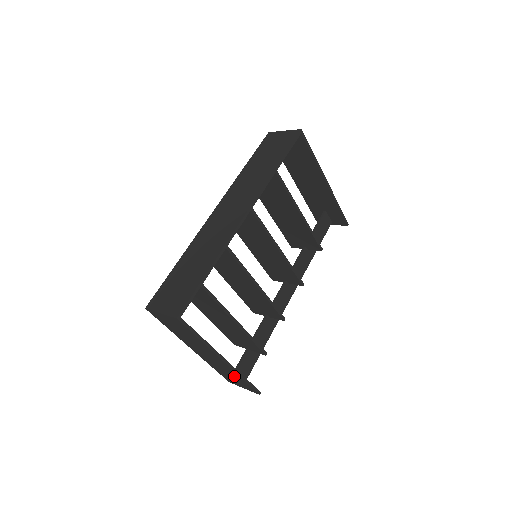
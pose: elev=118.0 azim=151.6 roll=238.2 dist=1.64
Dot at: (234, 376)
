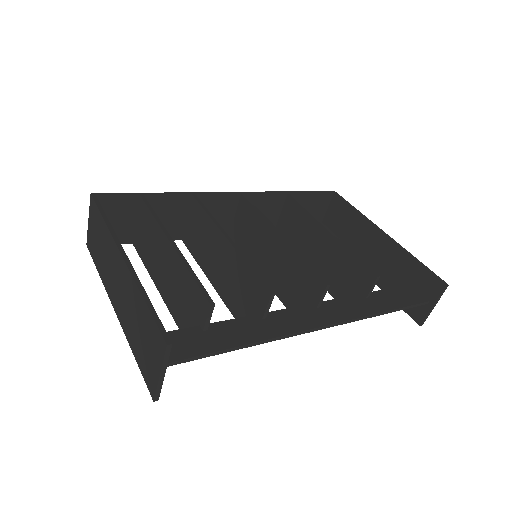
Dot at: (141, 316)
